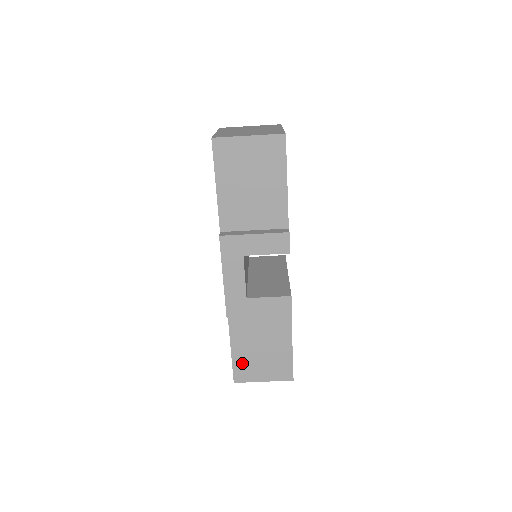
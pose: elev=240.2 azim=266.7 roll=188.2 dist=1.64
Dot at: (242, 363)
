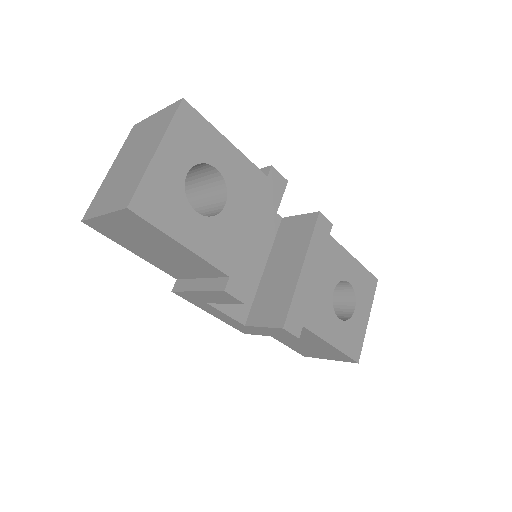
Dot at: (297, 348)
